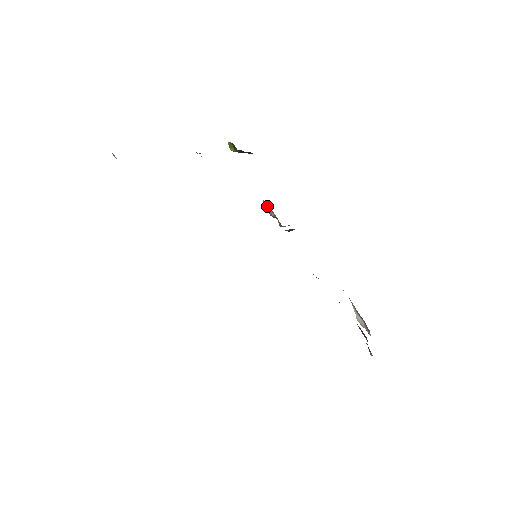
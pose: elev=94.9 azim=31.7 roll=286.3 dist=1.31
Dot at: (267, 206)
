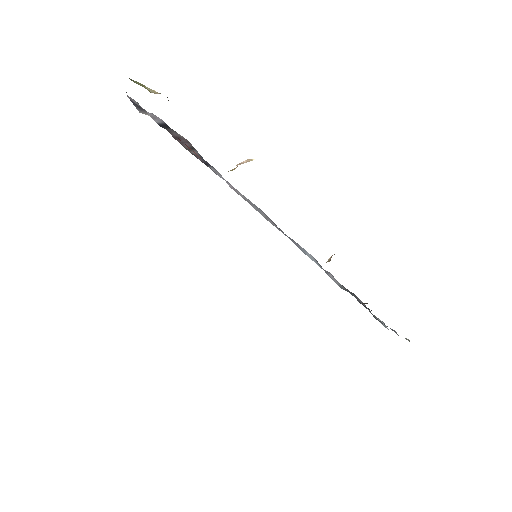
Dot at: occluded
